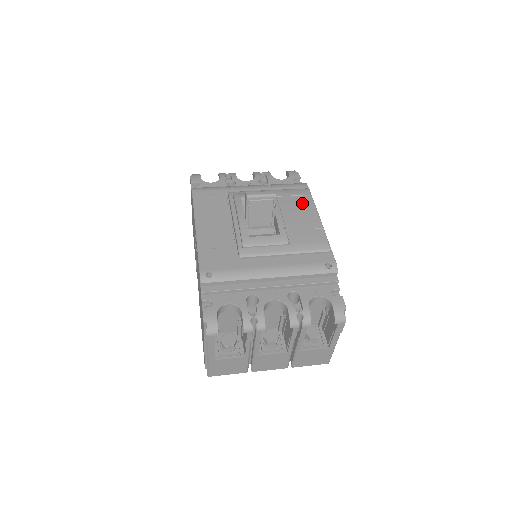
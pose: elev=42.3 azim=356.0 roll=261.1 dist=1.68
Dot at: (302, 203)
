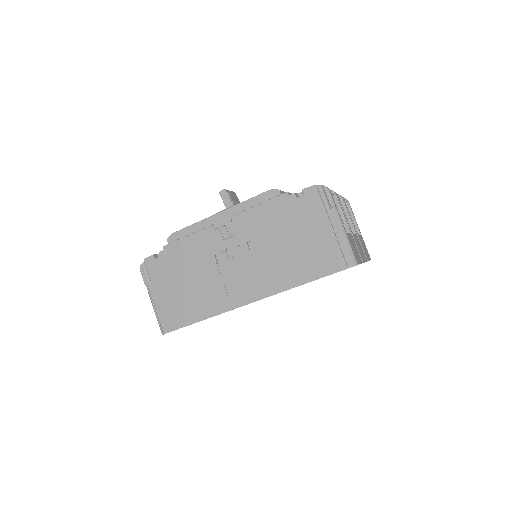
Dot at: occluded
